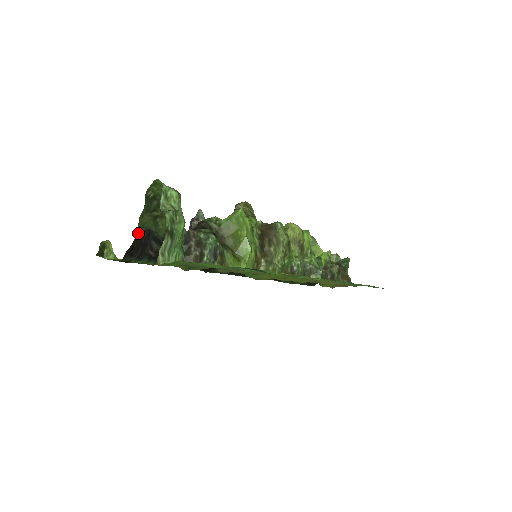
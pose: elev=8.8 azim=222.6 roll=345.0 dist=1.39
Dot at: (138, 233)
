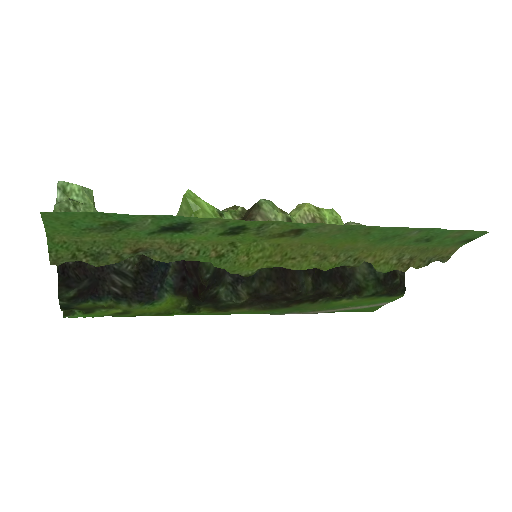
Dot at: occluded
